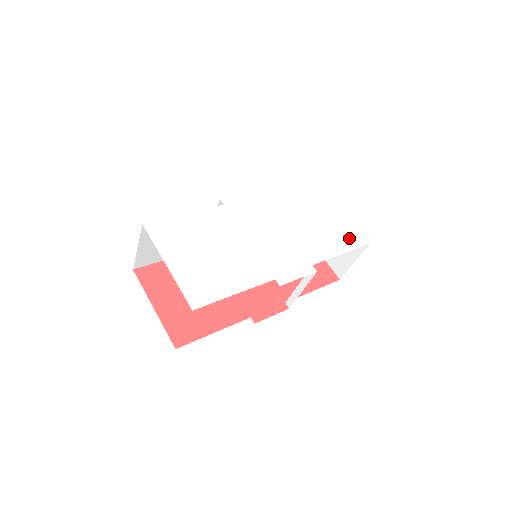
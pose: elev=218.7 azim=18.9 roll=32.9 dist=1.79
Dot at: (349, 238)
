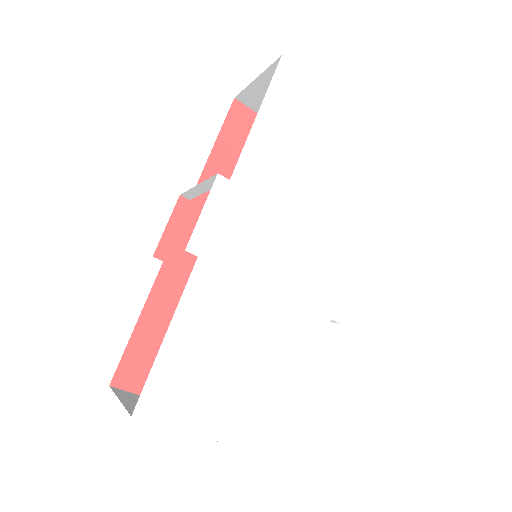
Dot at: (367, 152)
